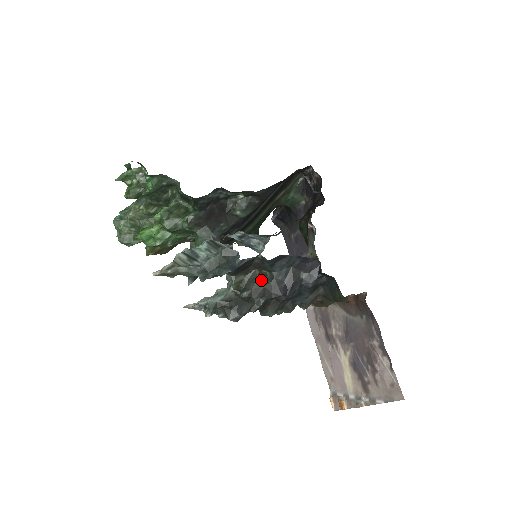
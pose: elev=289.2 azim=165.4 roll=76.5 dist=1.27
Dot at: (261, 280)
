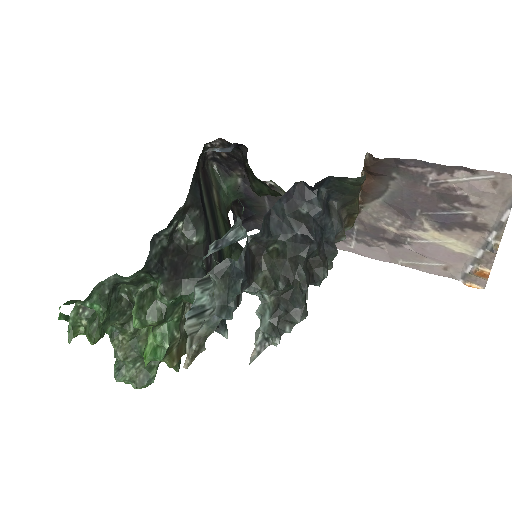
Dot at: (278, 257)
